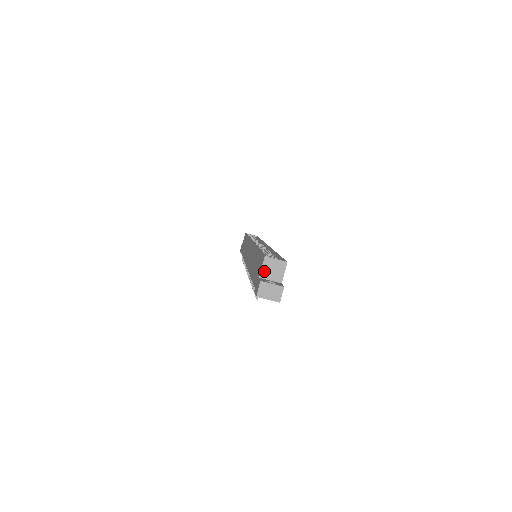
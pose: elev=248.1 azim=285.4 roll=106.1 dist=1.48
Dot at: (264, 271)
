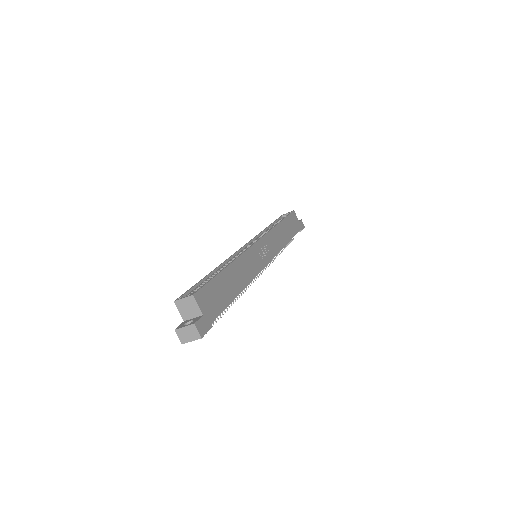
Dot at: (183, 314)
